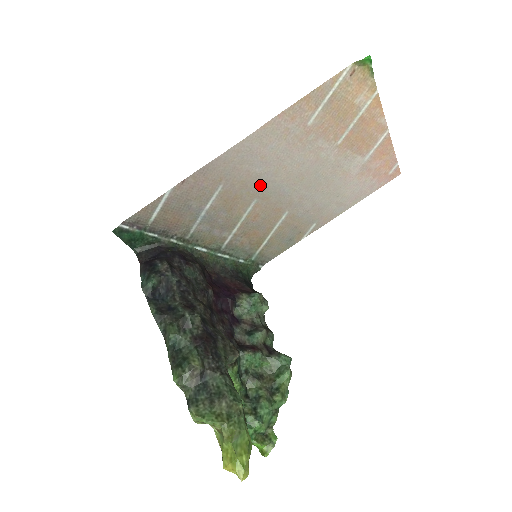
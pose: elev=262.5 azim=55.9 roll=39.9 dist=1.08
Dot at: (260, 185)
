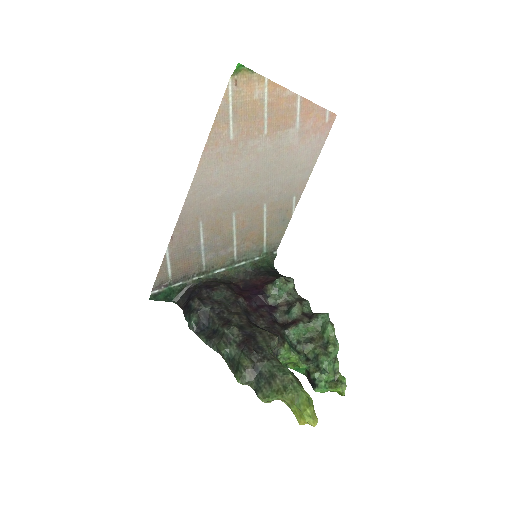
Dot at: (229, 202)
